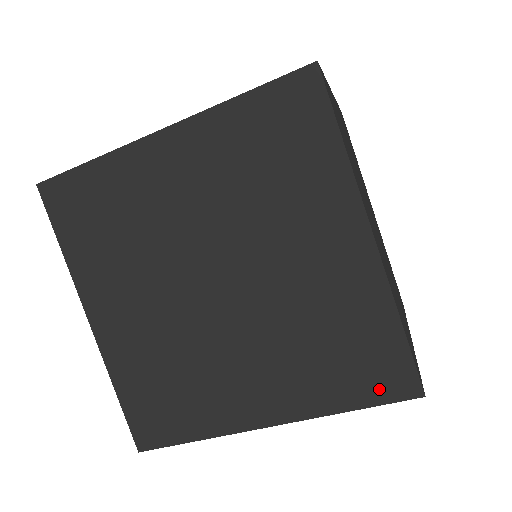
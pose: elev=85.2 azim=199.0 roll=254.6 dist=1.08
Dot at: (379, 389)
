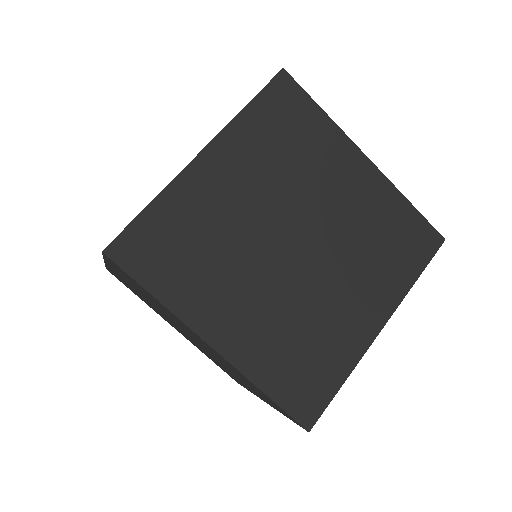
Dot at: (423, 252)
